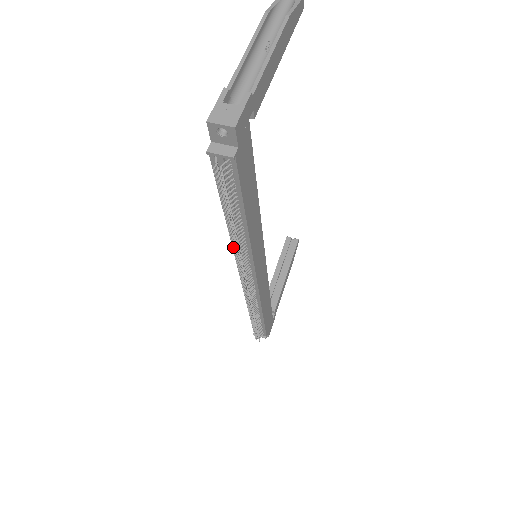
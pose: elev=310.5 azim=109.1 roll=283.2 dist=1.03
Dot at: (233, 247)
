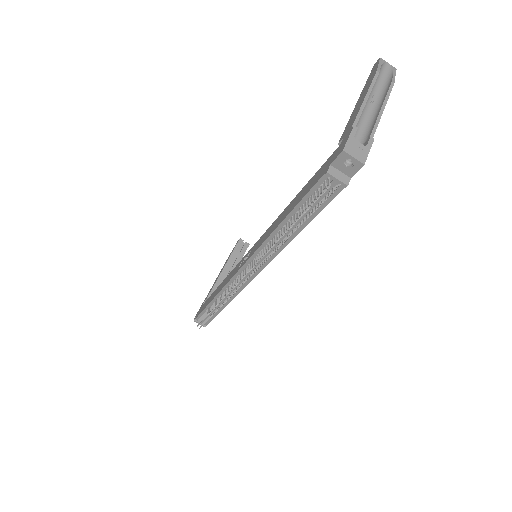
Dot at: (271, 248)
